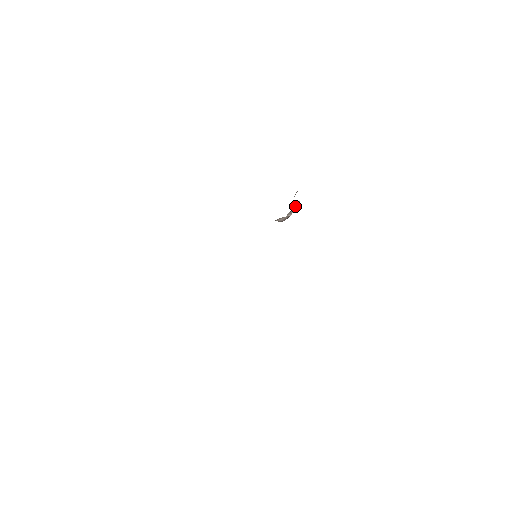
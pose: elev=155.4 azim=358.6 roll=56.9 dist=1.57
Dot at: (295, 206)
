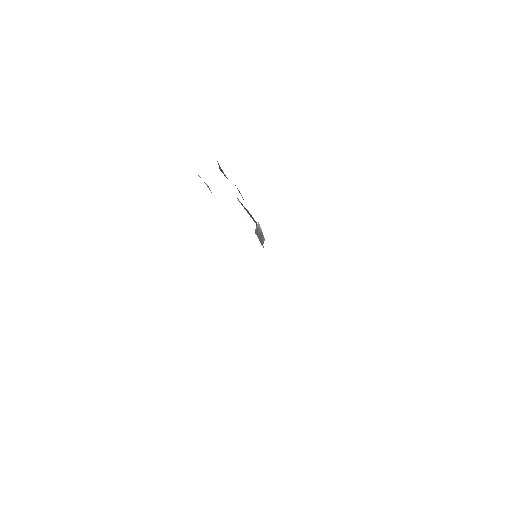
Dot at: (260, 233)
